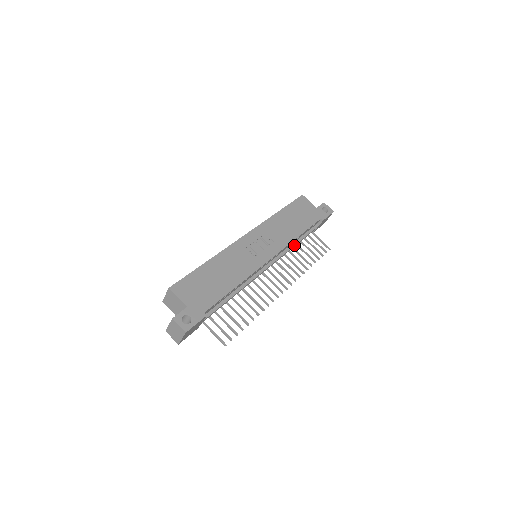
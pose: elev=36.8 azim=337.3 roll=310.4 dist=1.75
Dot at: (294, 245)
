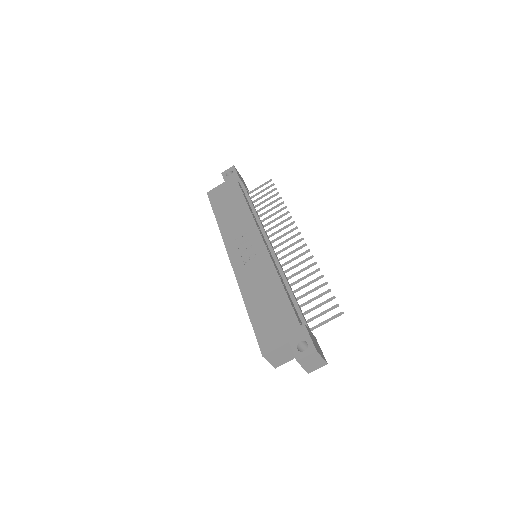
Dot at: (256, 214)
